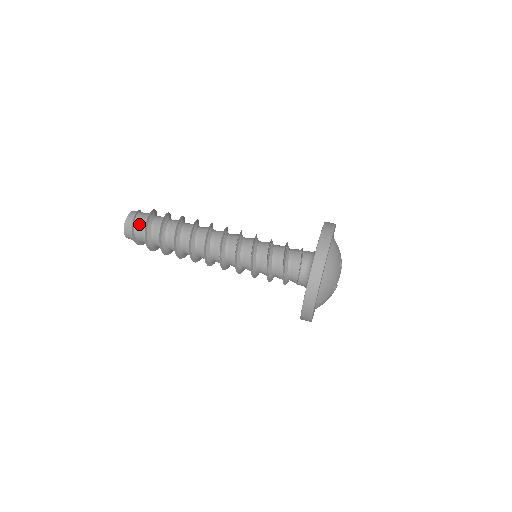
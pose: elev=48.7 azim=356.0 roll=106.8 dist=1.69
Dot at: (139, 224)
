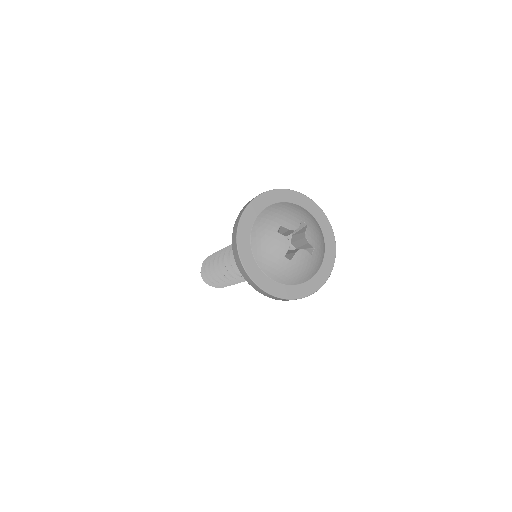
Dot at: occluded
